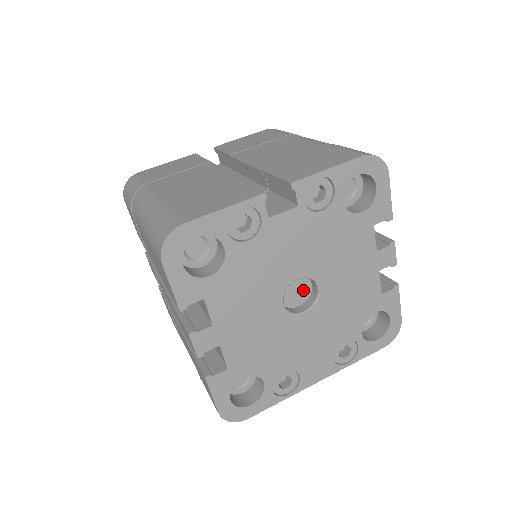
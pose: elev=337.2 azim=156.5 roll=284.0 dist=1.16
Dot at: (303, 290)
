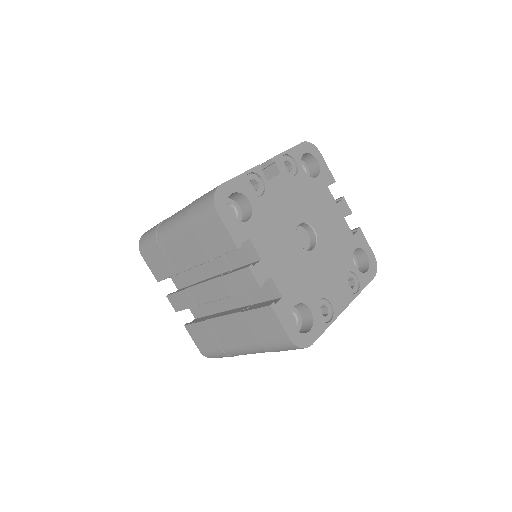
Dot at: (305, 238)
